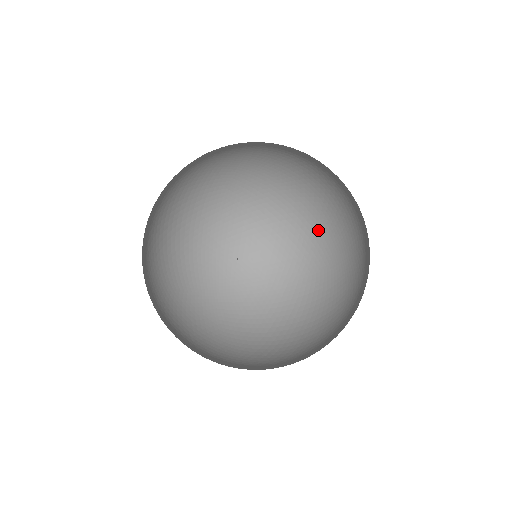
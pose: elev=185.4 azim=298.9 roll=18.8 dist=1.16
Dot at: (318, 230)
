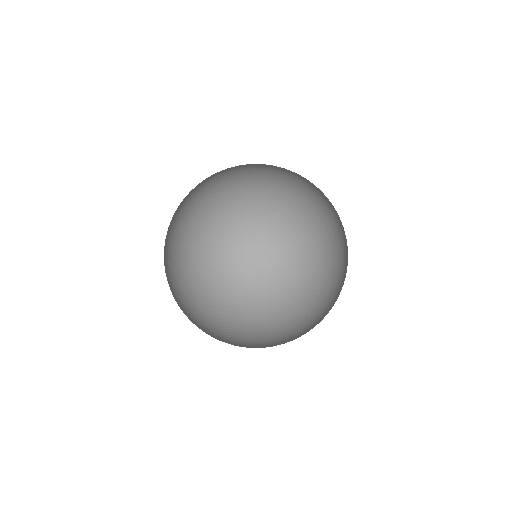
Dot at: (338, 270)
